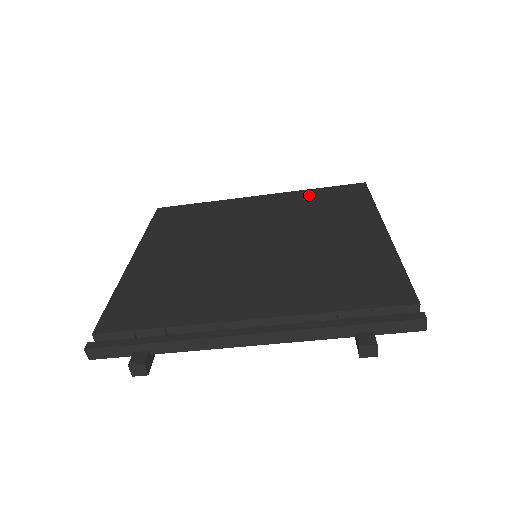
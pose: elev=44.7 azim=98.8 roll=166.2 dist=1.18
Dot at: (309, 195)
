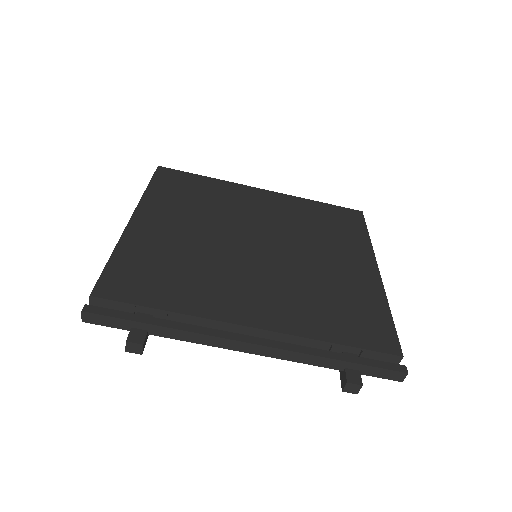
Dot at: (311, 206)
